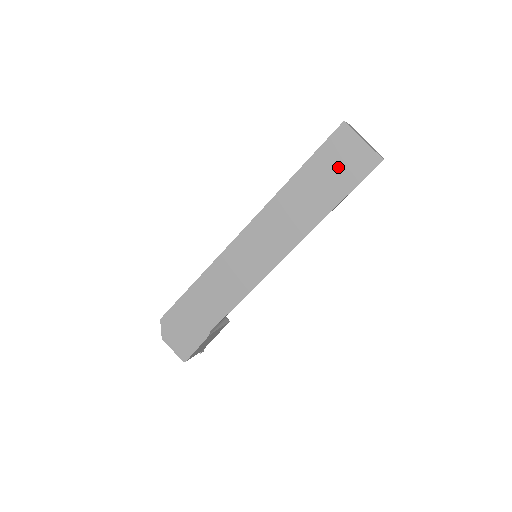
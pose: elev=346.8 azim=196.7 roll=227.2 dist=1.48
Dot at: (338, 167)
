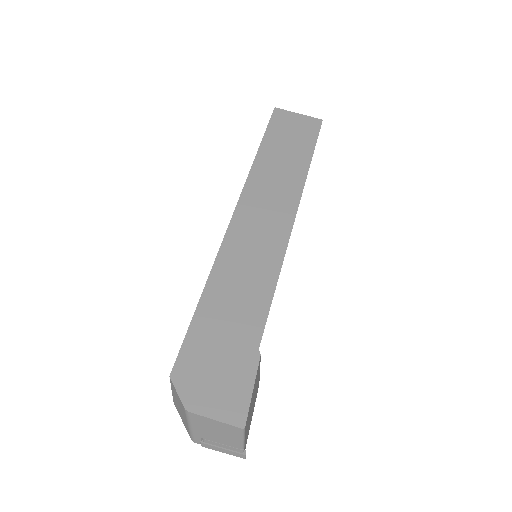
Dot at: (292, 134)
